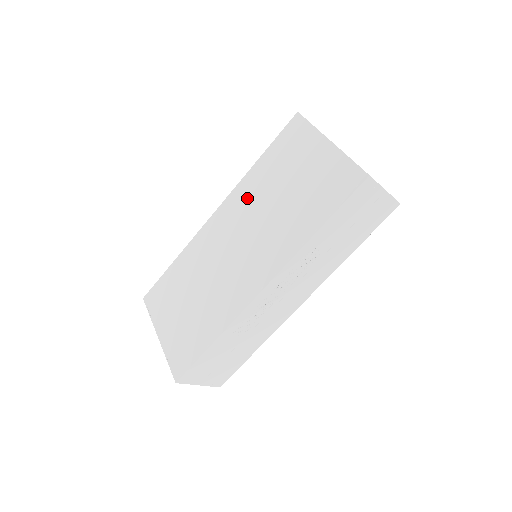
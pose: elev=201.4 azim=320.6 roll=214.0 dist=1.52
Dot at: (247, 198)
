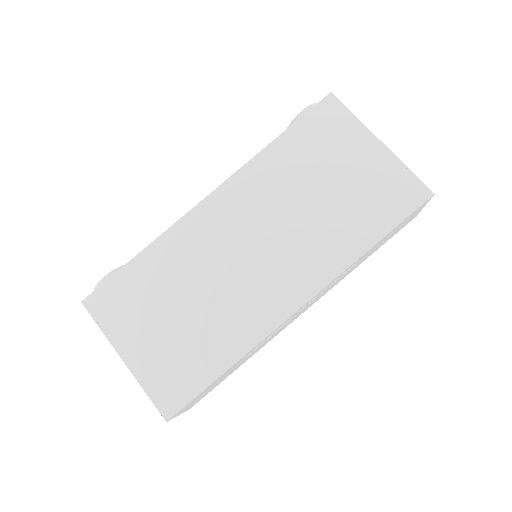
Dot at: (263, 187)
